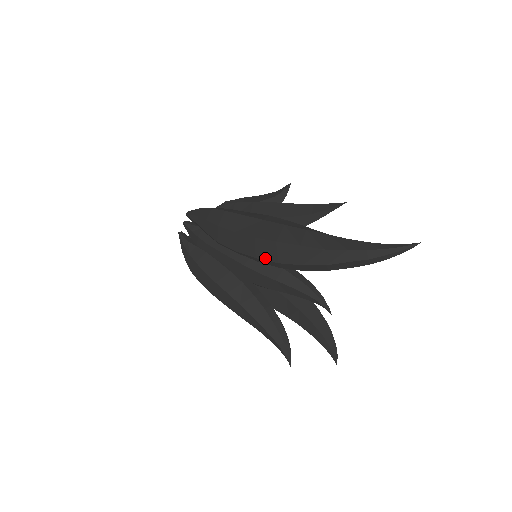
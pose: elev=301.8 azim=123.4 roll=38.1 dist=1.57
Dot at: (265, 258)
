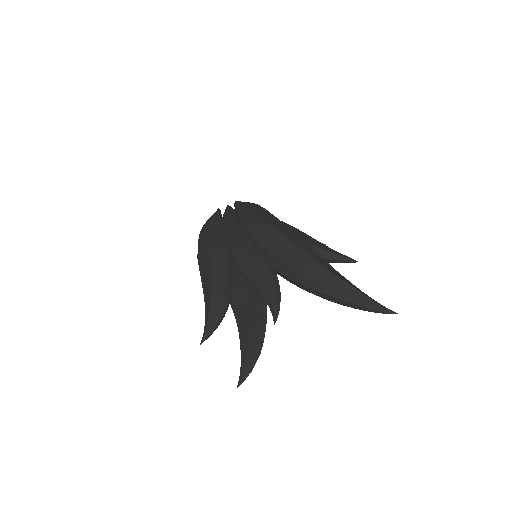
Dot at: (263, 244)
